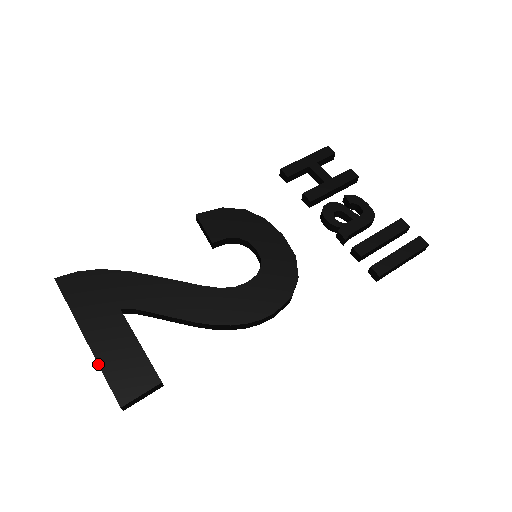
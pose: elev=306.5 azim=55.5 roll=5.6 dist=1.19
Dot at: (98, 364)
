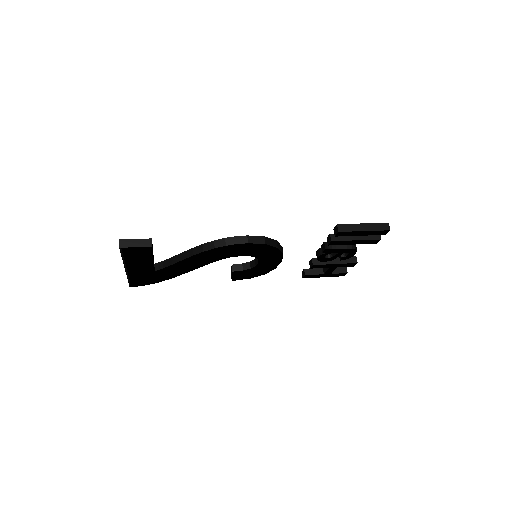
Dot at: (123, 254)
